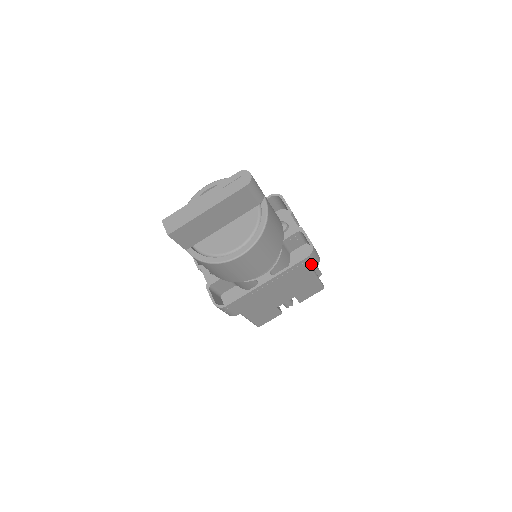
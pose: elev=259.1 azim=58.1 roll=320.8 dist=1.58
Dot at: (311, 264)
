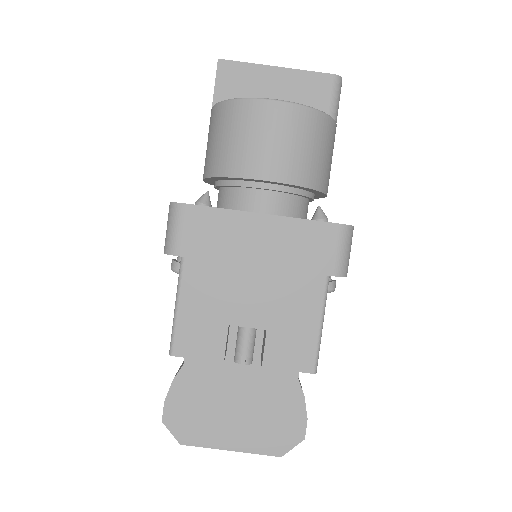
Dot at: (335, 253)
